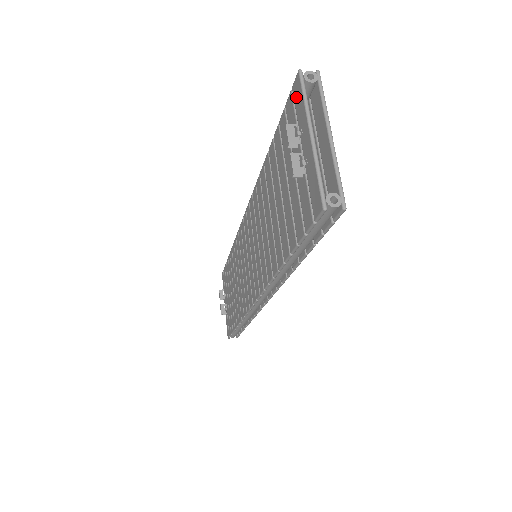
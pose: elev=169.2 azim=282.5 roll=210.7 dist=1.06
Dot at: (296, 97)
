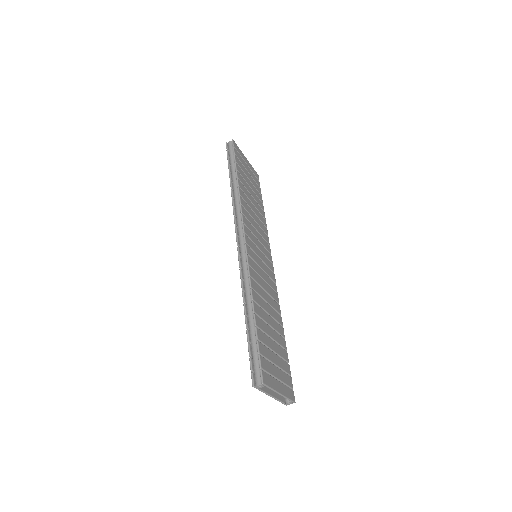
Dot at: occluded
